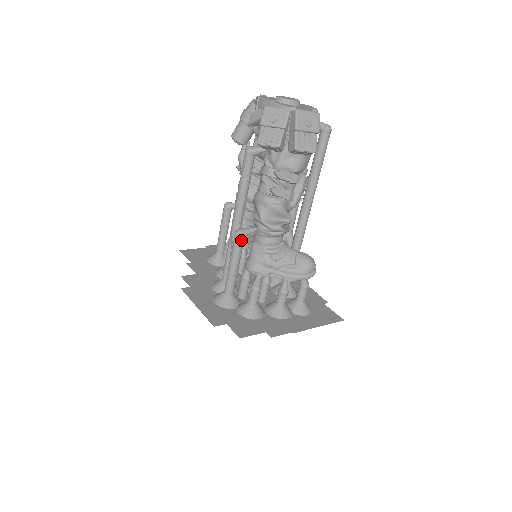
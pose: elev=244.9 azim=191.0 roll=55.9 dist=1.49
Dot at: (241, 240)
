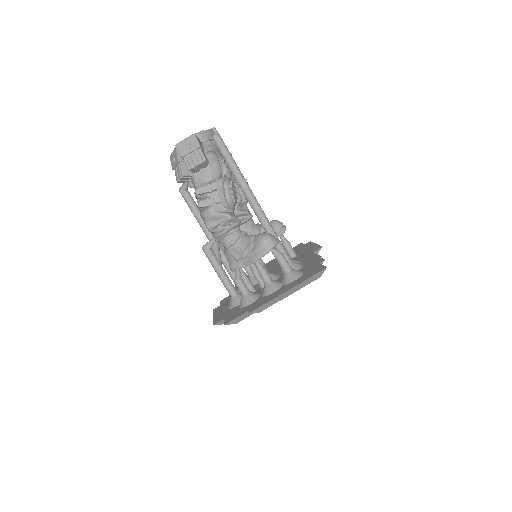
Dot at: (208, 252)
